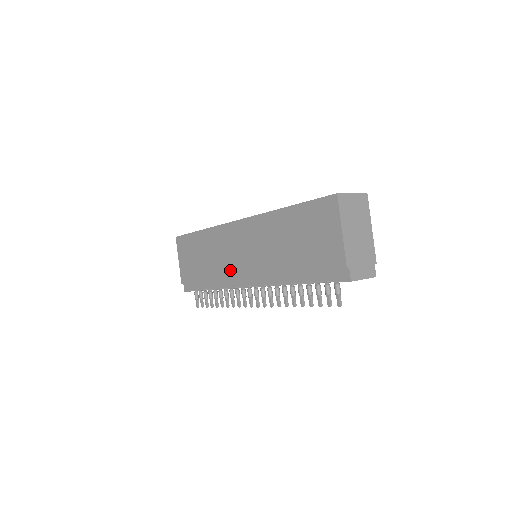
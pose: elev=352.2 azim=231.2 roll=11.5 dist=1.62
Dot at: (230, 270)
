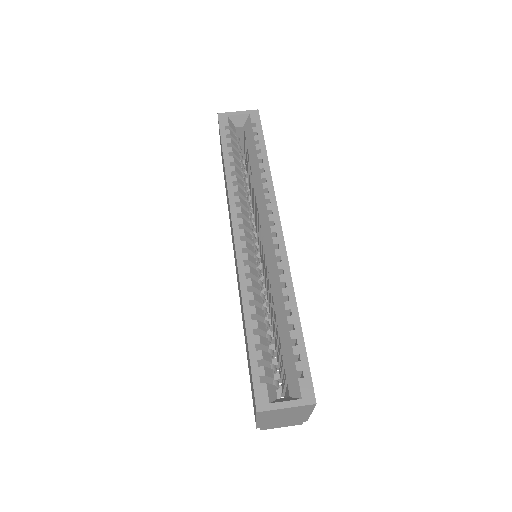
Dot at: occluded
